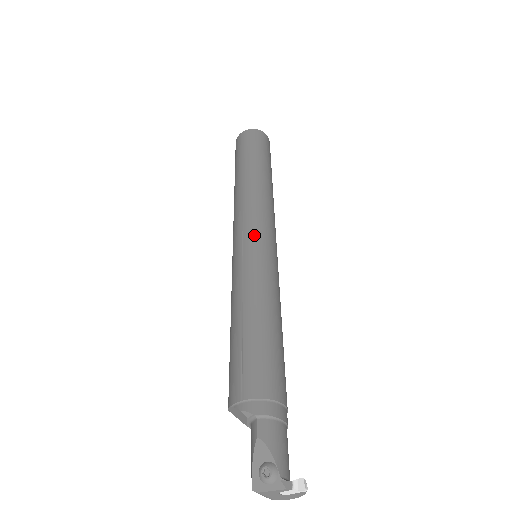
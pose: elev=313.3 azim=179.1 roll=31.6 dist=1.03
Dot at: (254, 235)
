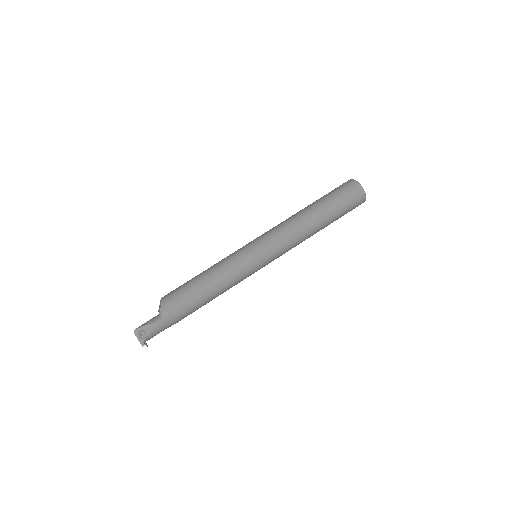
Dot at: (263, 254)
